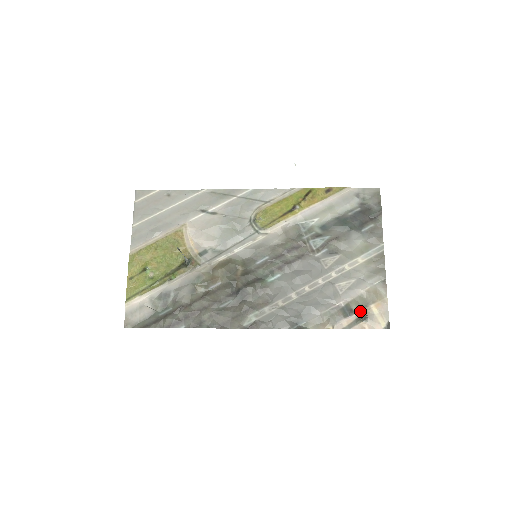
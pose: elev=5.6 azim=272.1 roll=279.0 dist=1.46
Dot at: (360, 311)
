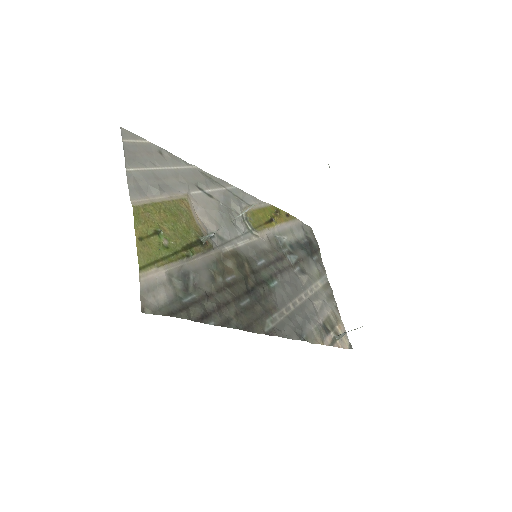
Dot at: (333, 330)
